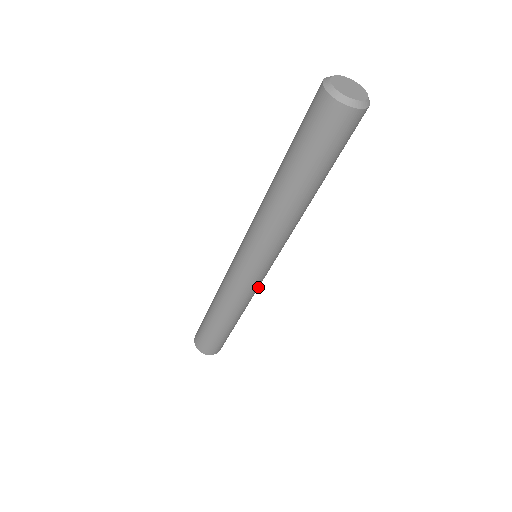
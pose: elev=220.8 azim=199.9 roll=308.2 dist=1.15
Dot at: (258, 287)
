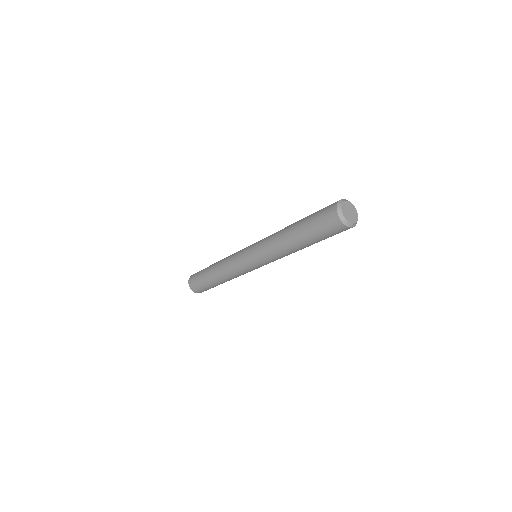
Dot at: occluded
